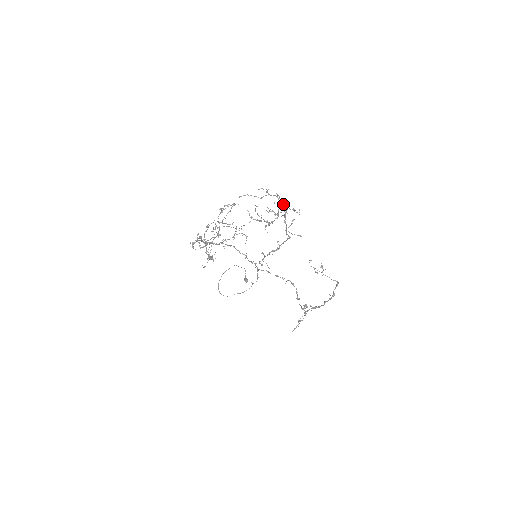
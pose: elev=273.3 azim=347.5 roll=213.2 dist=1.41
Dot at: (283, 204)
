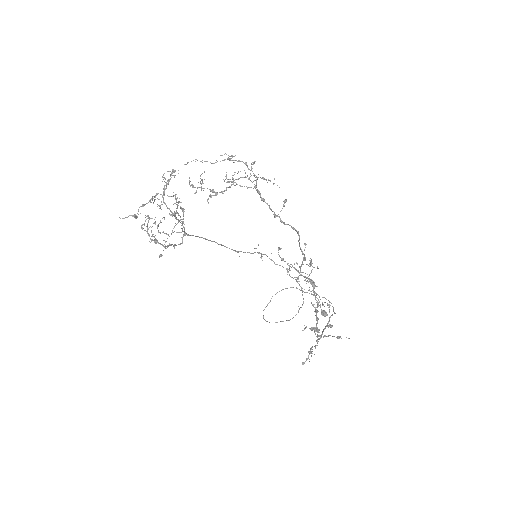
Dot at: occluded
